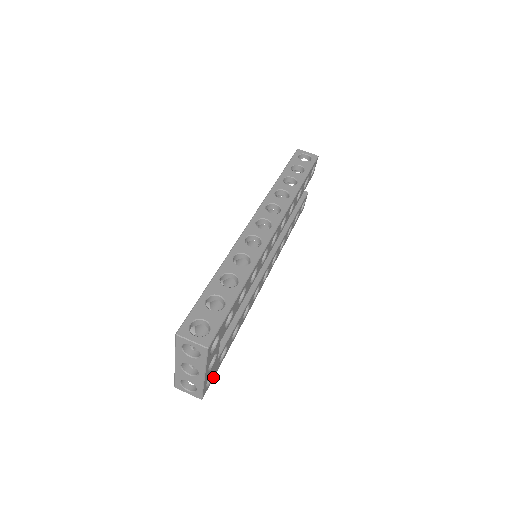
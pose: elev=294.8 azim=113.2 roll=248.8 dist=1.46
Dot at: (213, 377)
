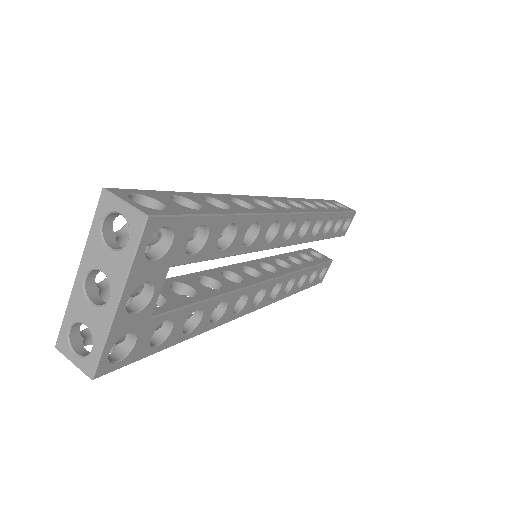
Dot at: (129, 361)
